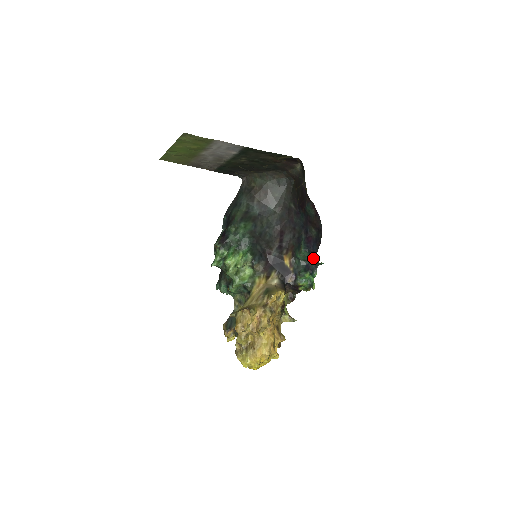
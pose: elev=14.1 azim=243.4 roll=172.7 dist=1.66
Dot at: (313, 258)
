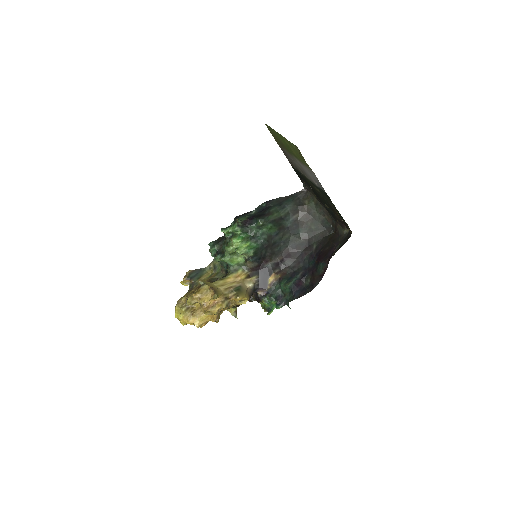
Dot at: (289, 298)
